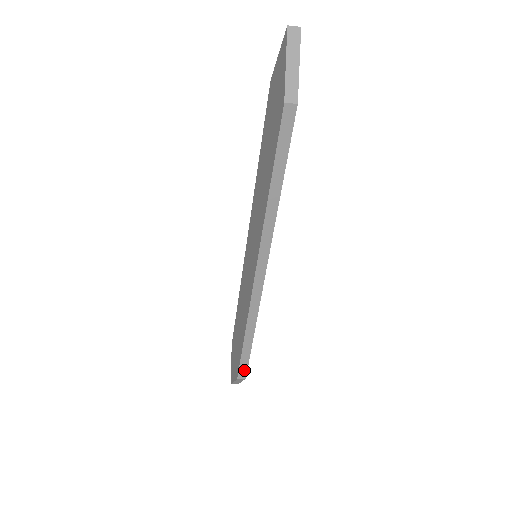
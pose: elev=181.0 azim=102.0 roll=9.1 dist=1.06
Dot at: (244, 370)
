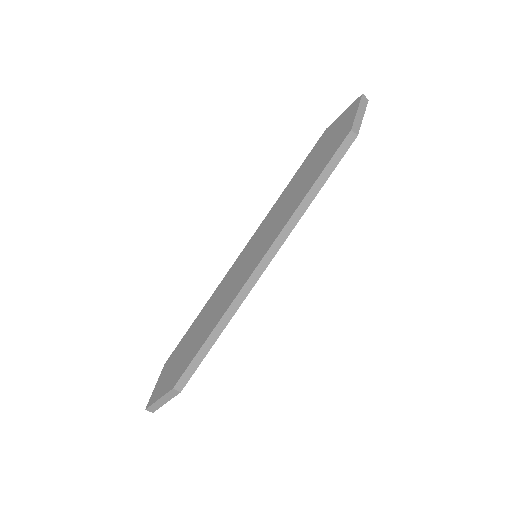
Dot at: (186, 378)
